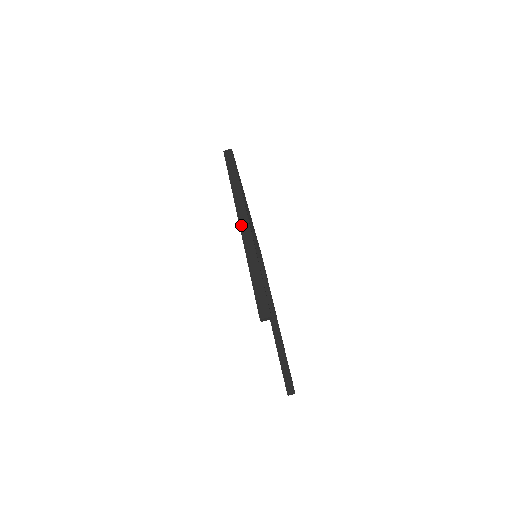
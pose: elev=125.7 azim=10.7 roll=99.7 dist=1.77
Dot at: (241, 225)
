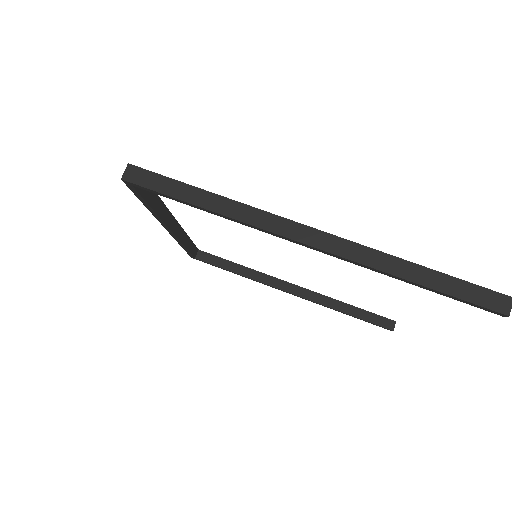
Dot at: (313, 244)
